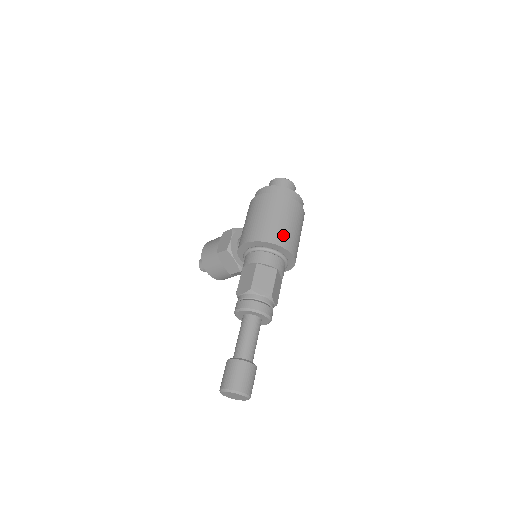
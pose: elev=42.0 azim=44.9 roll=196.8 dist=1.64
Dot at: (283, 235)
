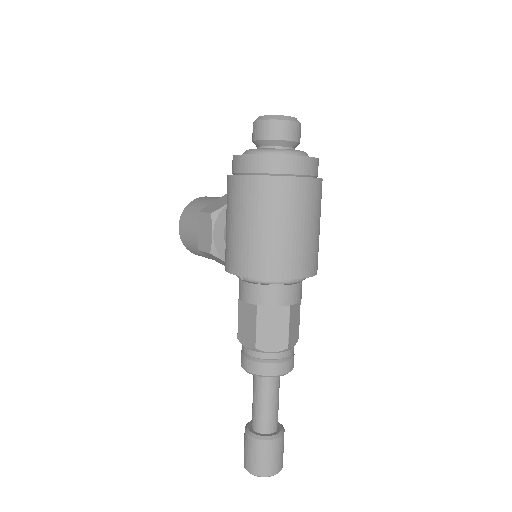
Dot at: (290, 257)
